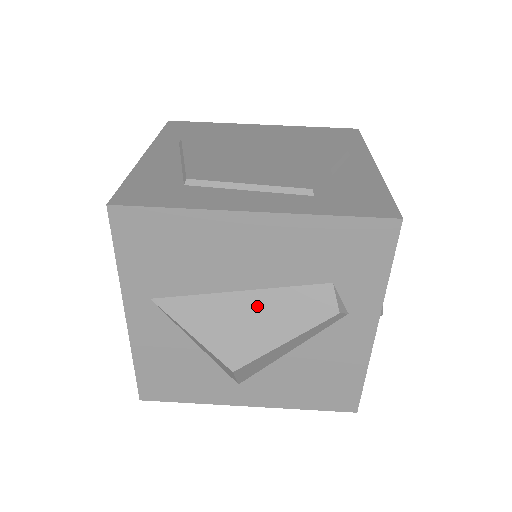
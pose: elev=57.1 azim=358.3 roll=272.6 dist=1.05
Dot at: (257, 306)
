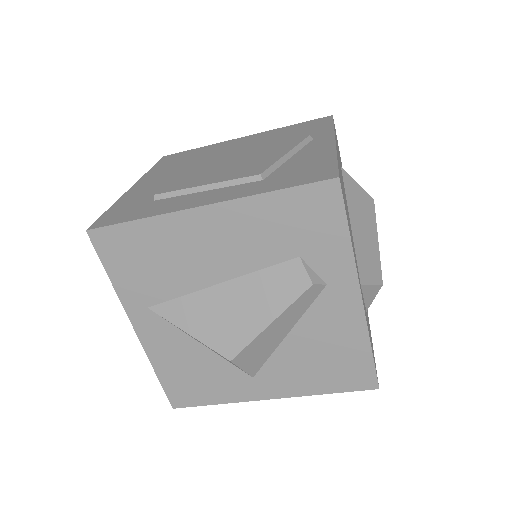
Dot at: (237, 294)
